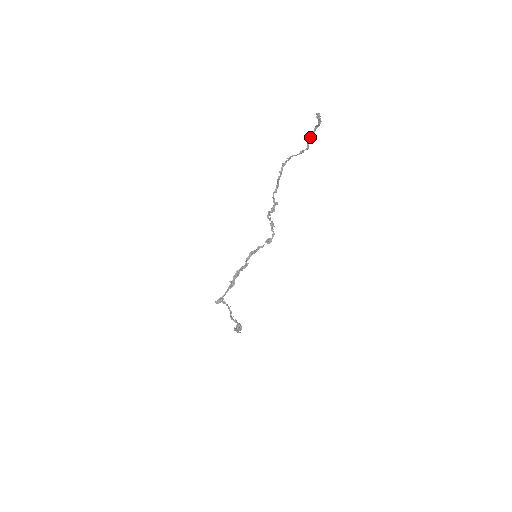
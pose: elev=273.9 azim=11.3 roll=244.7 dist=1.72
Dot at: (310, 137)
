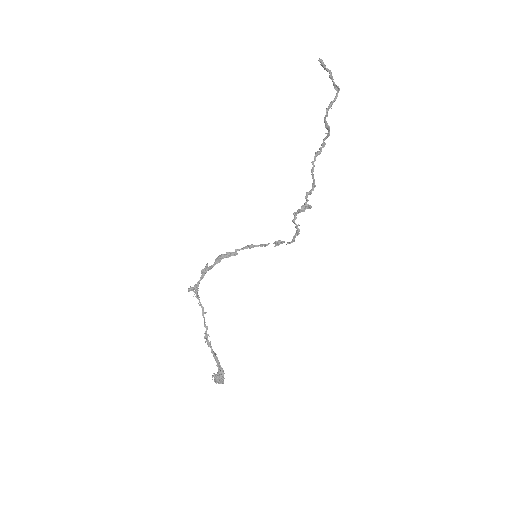
Dot at: (331, 103)
